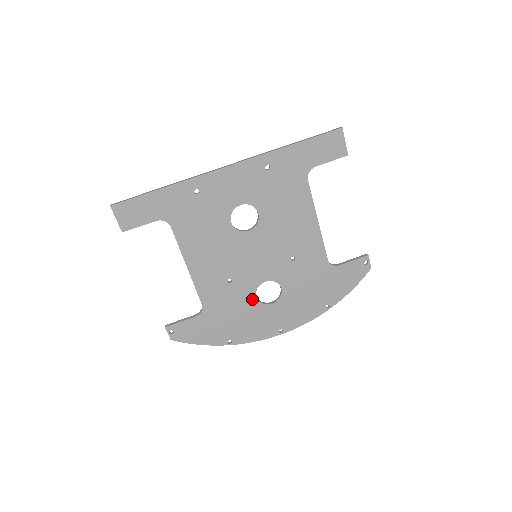
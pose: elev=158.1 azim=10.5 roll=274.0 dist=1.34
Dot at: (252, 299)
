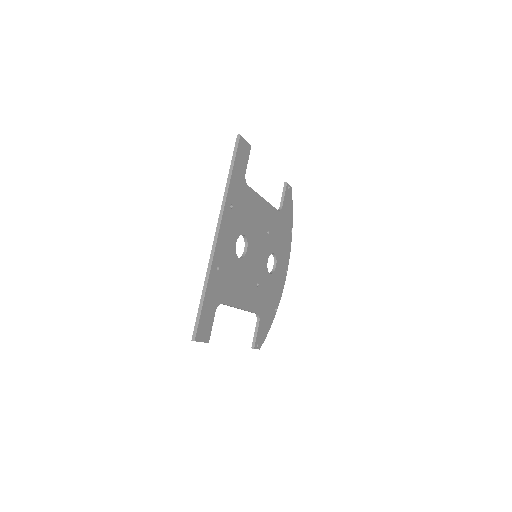
Dot at: (269, 277)
